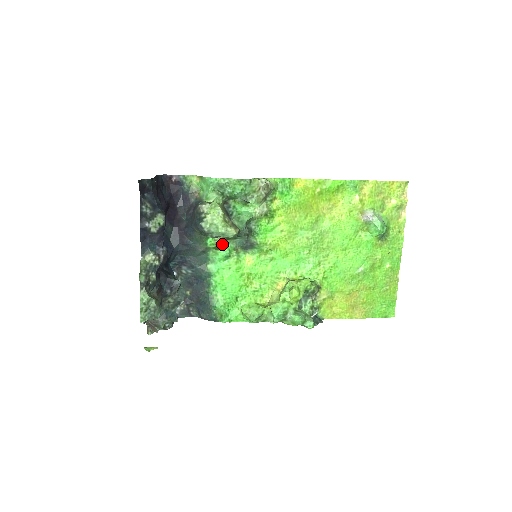
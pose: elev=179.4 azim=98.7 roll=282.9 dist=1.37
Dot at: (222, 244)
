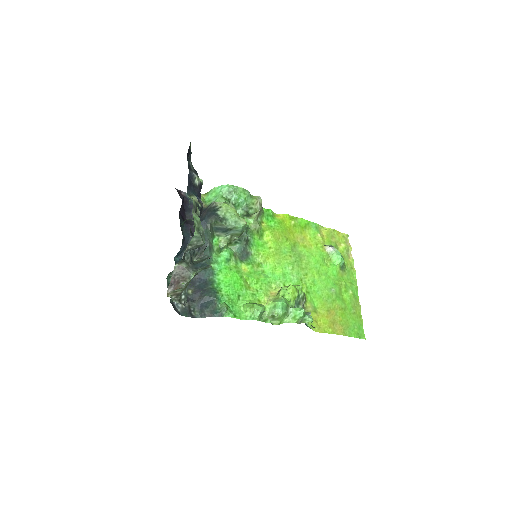
Dot at: (226, 244)
